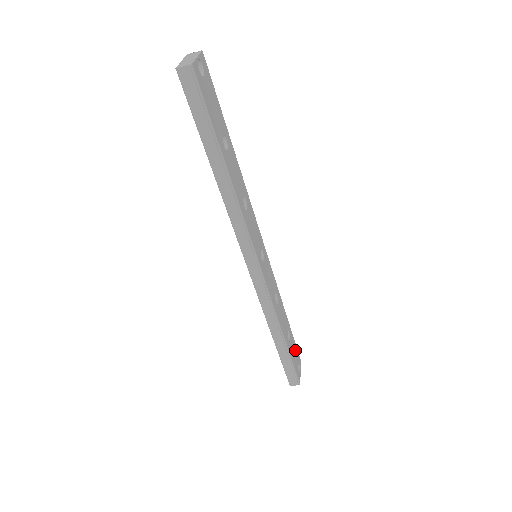
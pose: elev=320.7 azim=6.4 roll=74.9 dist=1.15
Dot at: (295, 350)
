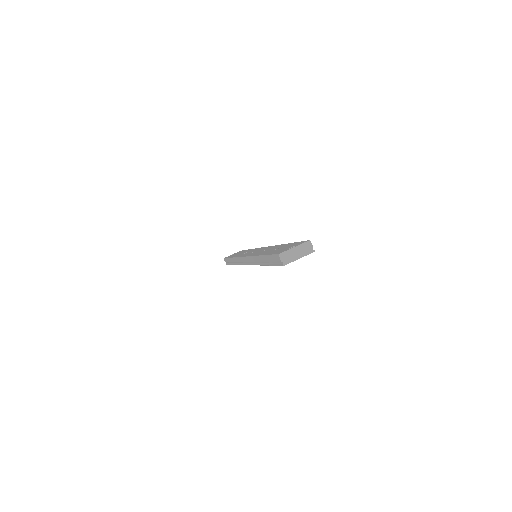
Dot at: occluded
